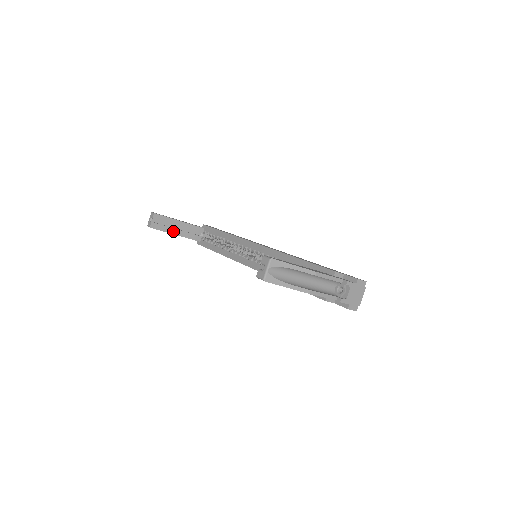
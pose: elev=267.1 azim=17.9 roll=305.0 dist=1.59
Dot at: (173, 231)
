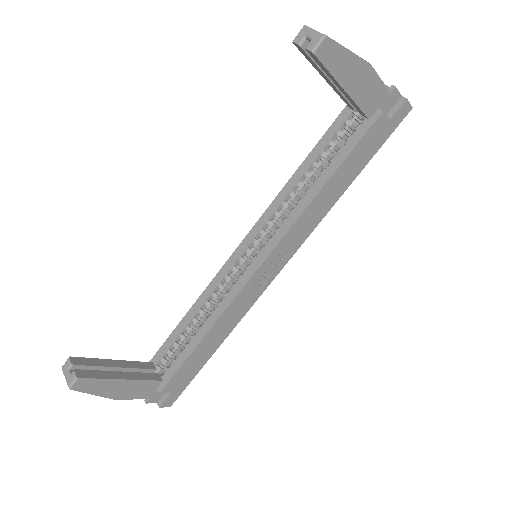
Dot at: (115, 375)
